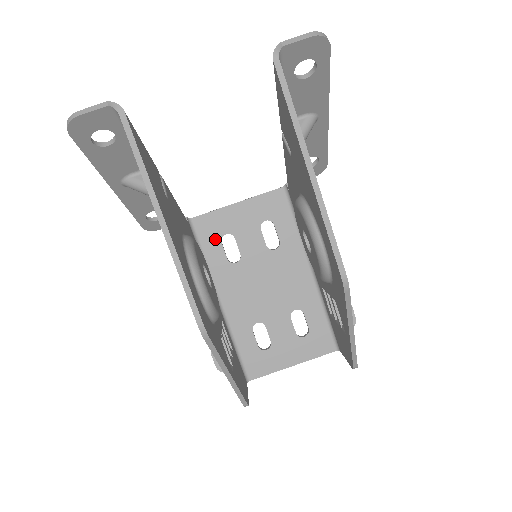
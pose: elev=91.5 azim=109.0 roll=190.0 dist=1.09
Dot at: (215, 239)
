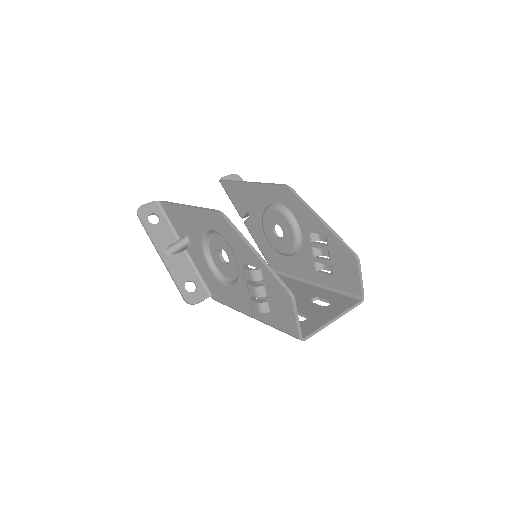
Dot at: occluded
